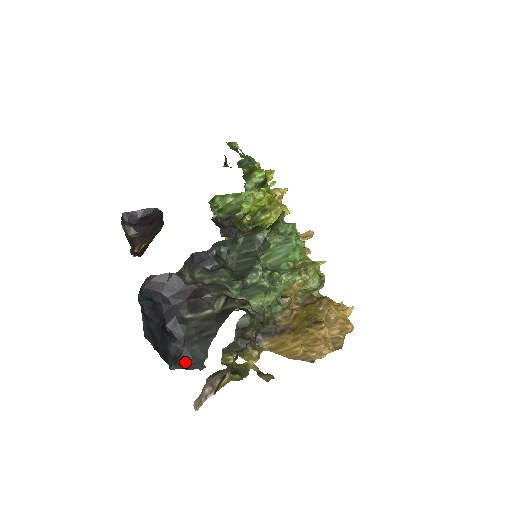
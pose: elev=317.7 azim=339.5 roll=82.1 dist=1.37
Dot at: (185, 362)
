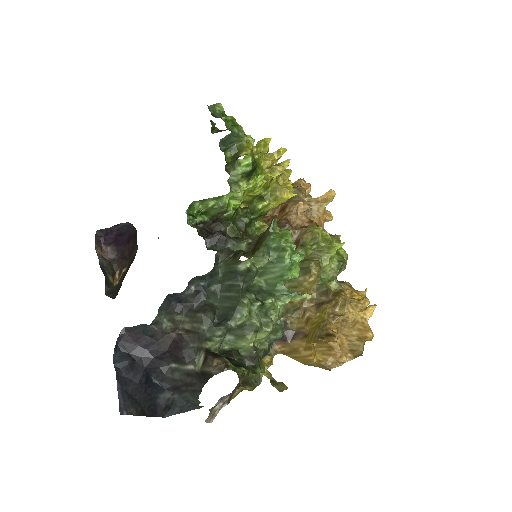
Dot at: (179, 407)
